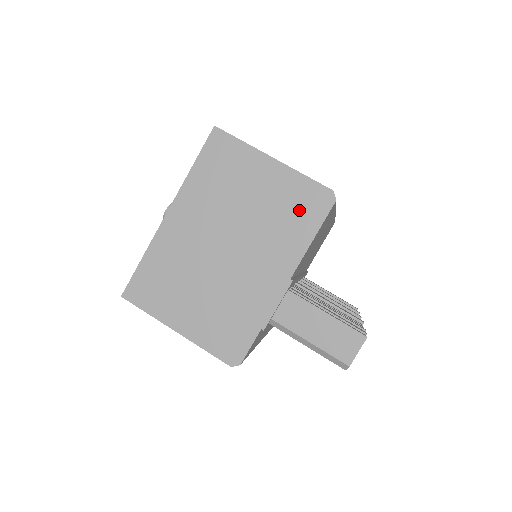
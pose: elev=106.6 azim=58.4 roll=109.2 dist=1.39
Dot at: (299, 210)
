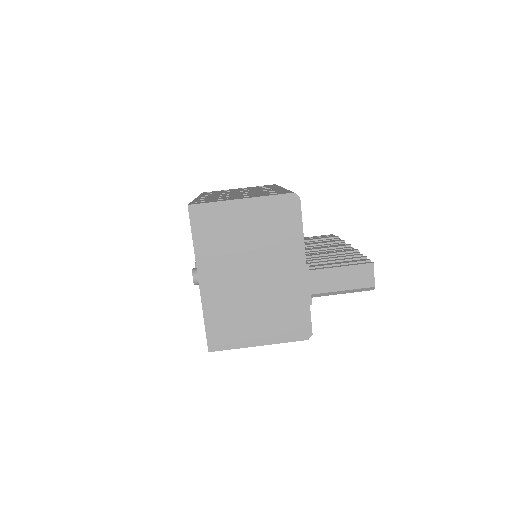
Dot at: (282, 219)
